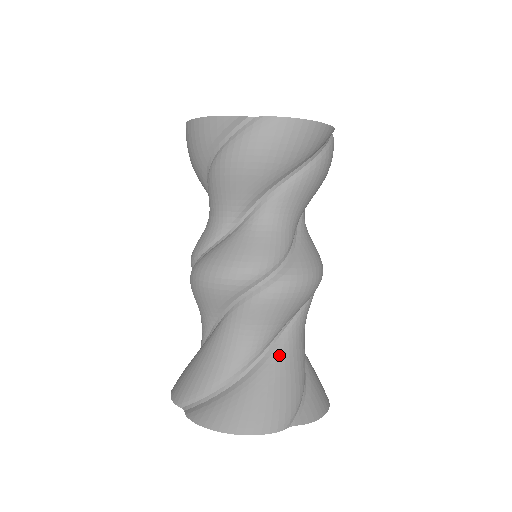
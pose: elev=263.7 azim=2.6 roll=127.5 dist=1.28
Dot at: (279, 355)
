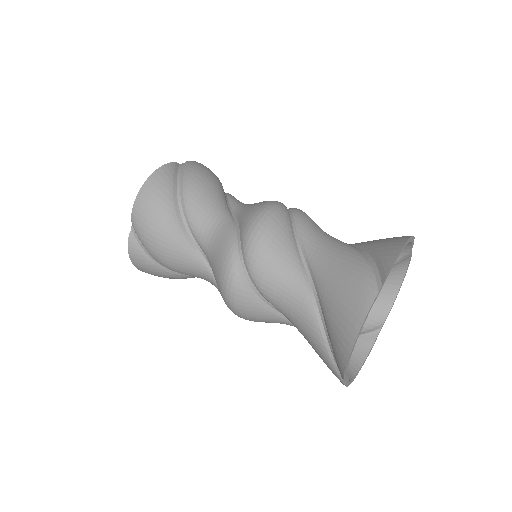
Dot at: occluded
